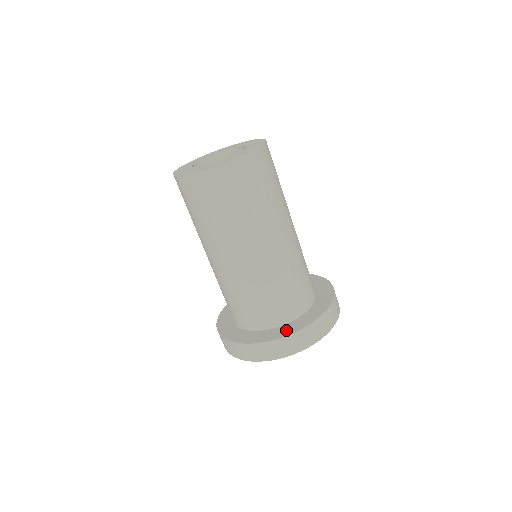
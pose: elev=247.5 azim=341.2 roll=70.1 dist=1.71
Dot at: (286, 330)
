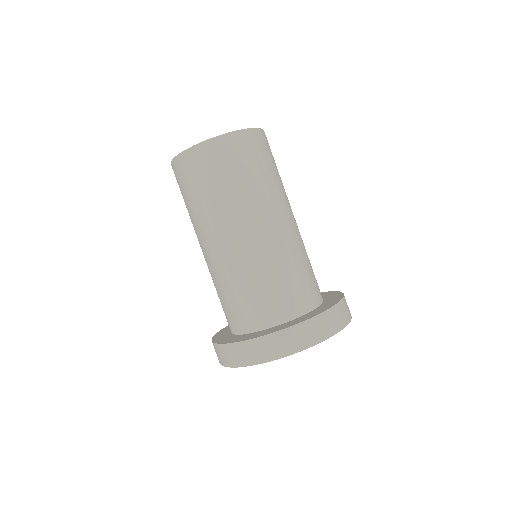
Dot at: (246, 337)
